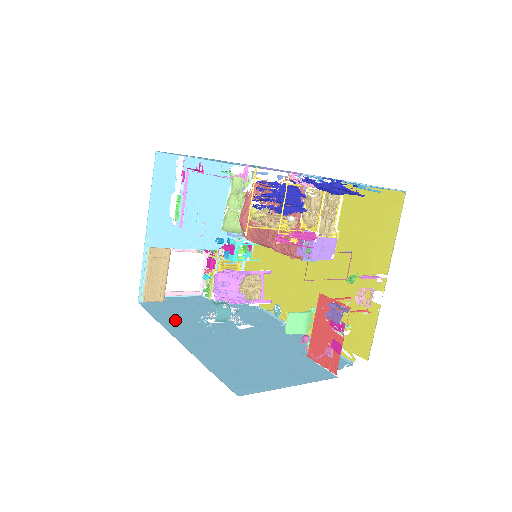
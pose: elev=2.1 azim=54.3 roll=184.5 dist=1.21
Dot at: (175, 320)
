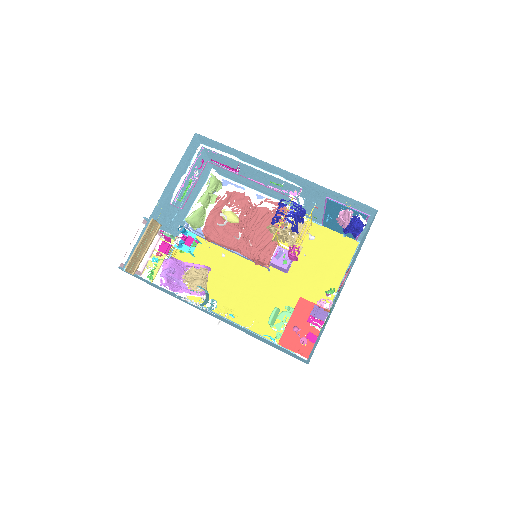
Dot at: occluded
